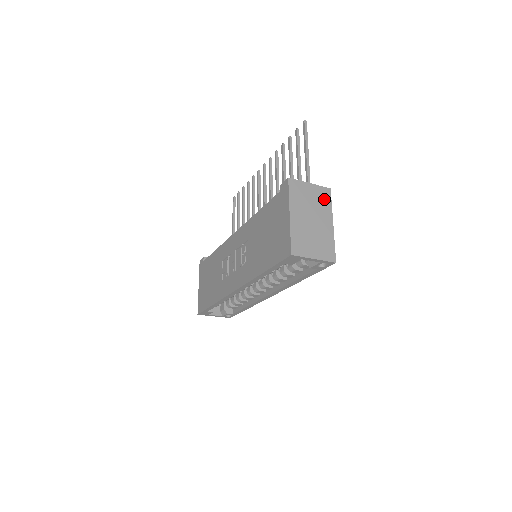
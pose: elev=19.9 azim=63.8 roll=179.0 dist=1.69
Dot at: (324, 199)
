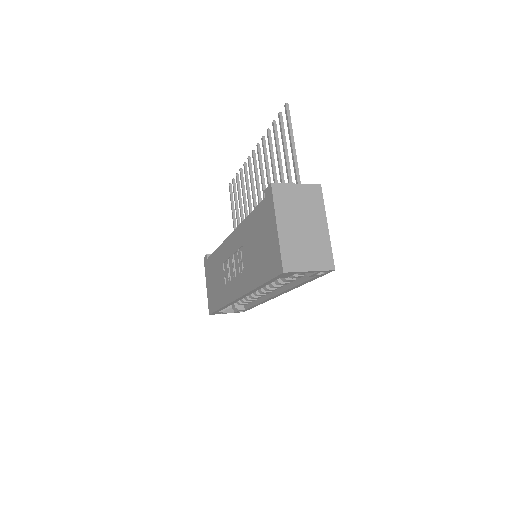
Dot at: (315, 199)
